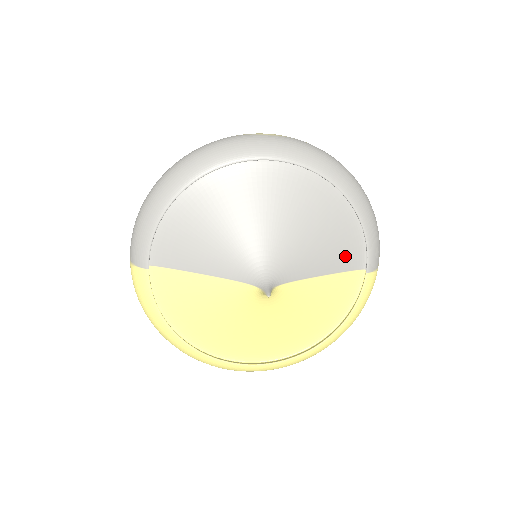
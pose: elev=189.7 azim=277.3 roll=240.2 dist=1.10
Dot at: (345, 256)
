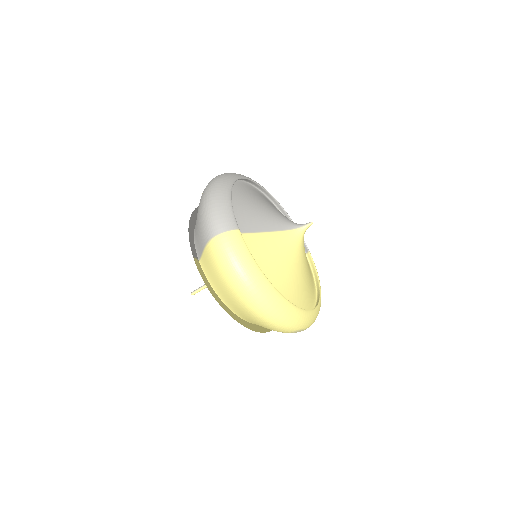
Dot at: occluded
